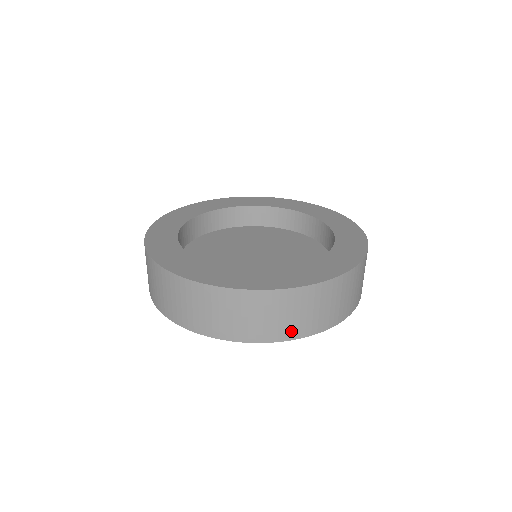
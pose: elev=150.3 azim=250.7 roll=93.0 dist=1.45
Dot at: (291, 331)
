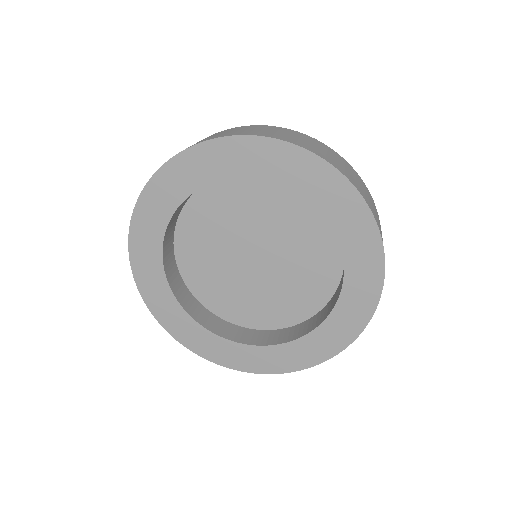
Dot at: occluded
